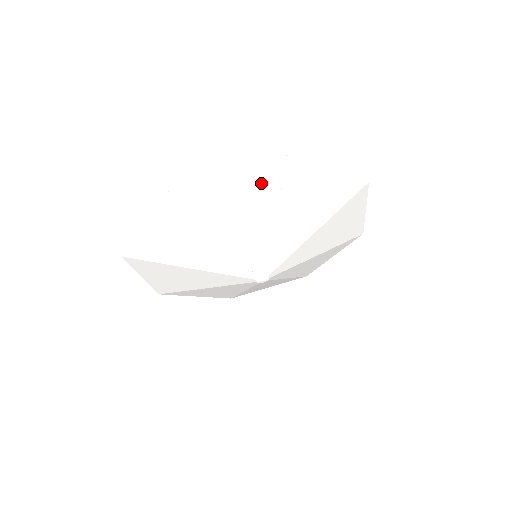
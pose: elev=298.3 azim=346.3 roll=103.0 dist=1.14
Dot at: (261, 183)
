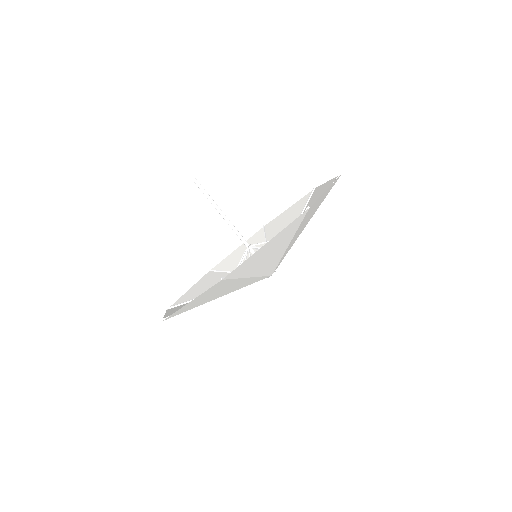
Dot at: (287, 232)
